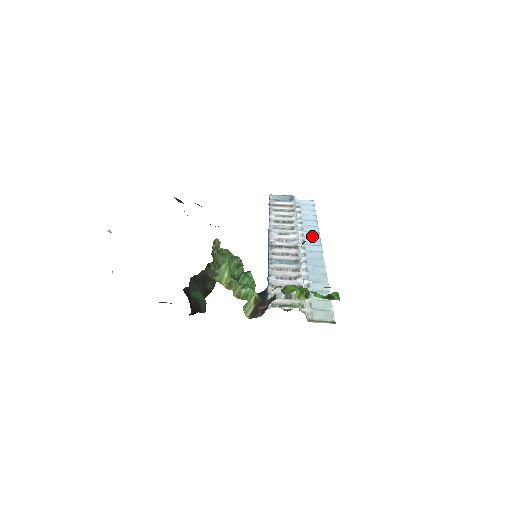
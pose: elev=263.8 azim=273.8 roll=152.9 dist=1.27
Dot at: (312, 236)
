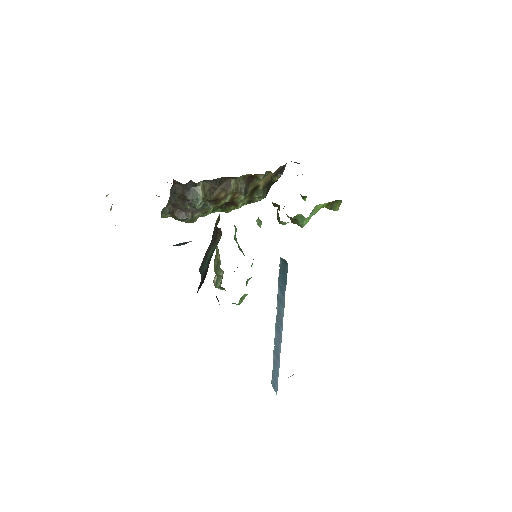
Dot at: occluded
